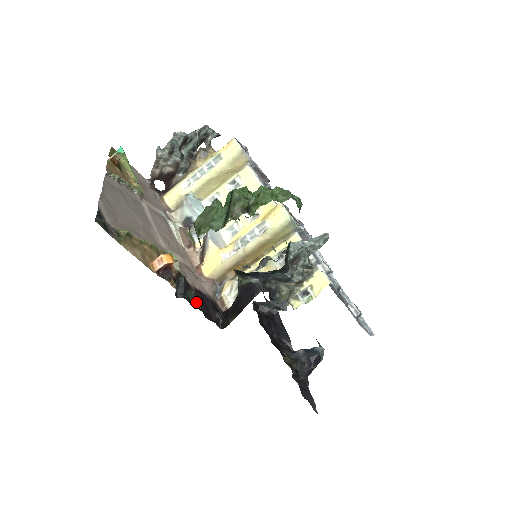
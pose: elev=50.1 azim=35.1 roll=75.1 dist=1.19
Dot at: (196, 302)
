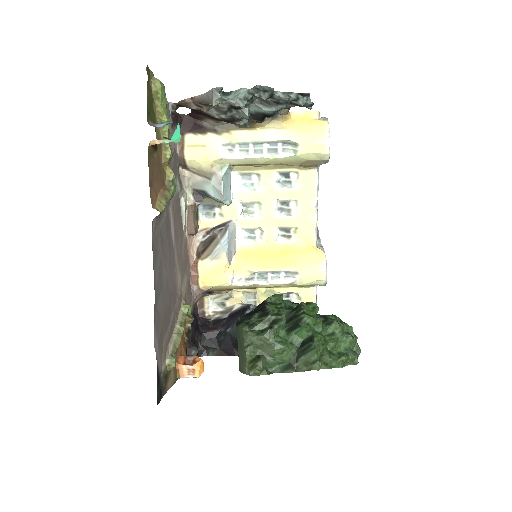
Dot at: occluded
